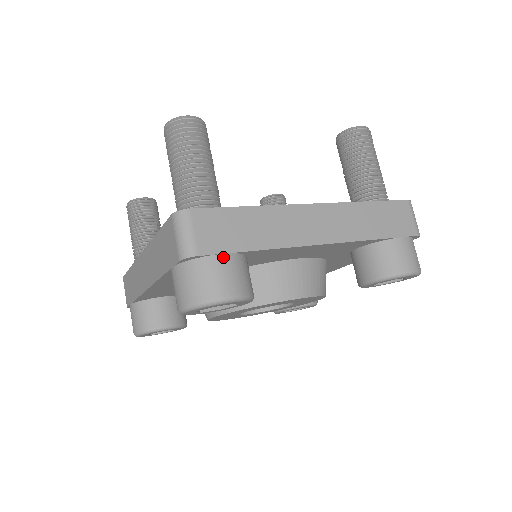
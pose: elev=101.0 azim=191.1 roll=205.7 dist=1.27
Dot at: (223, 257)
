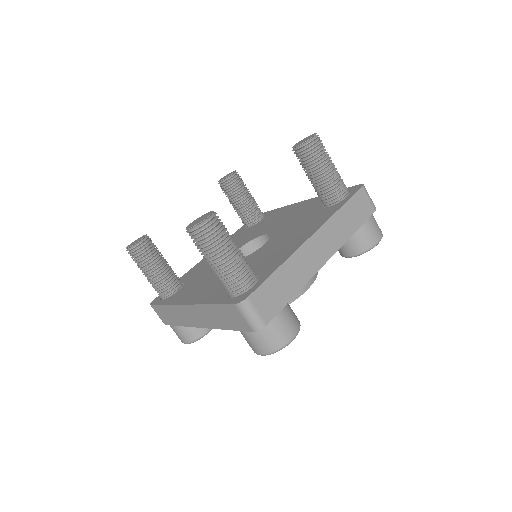
Dot at: (279, 315)
